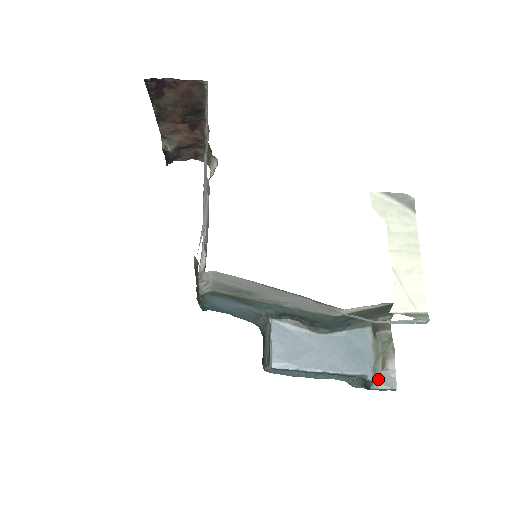
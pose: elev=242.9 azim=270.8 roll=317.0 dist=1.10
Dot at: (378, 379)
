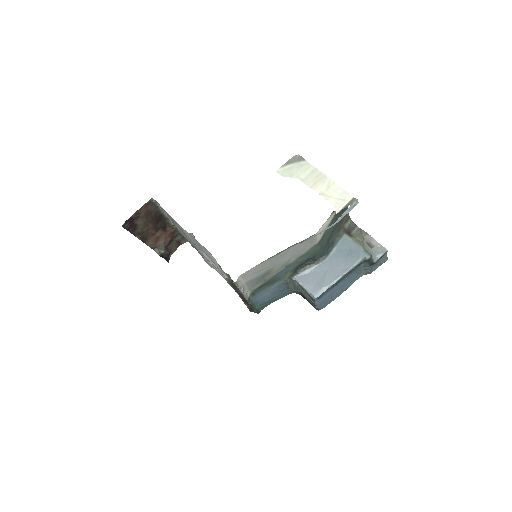
Dot at: (373, 255)
